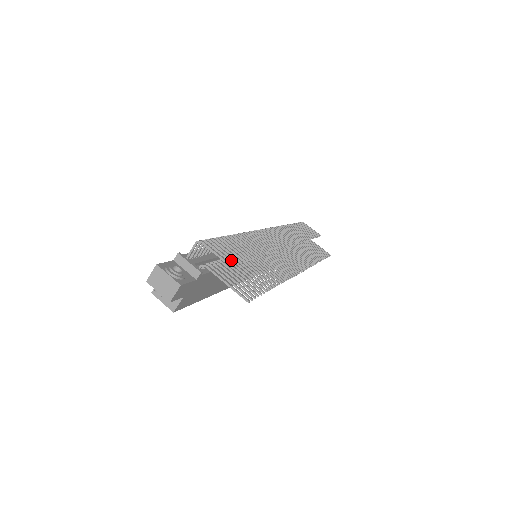
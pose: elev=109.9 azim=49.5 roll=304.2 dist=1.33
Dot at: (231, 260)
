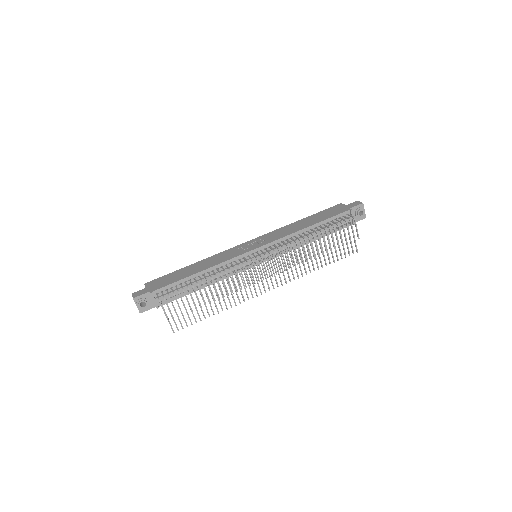
Dot at: (172, 316)
